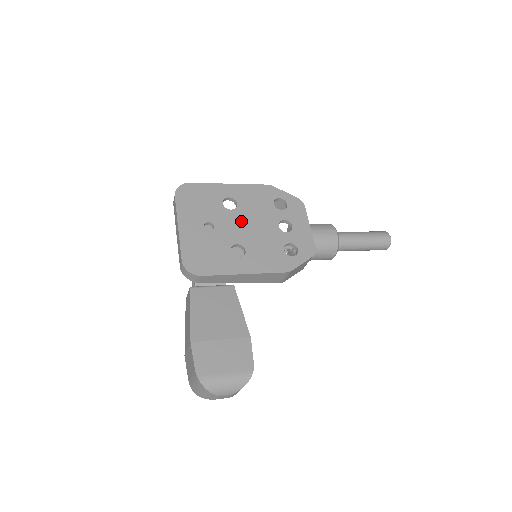
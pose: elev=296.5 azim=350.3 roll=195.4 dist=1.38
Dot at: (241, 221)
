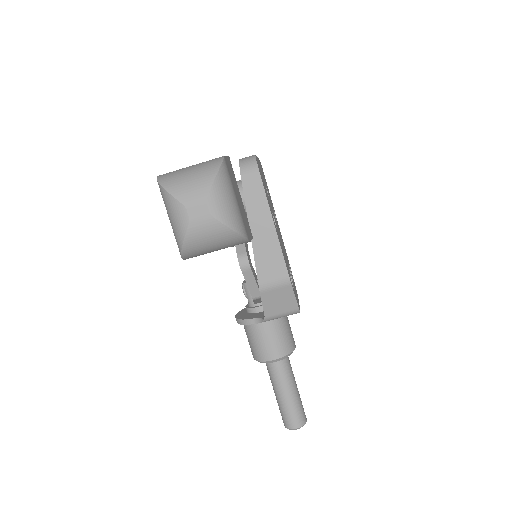
Dot at: occluded
